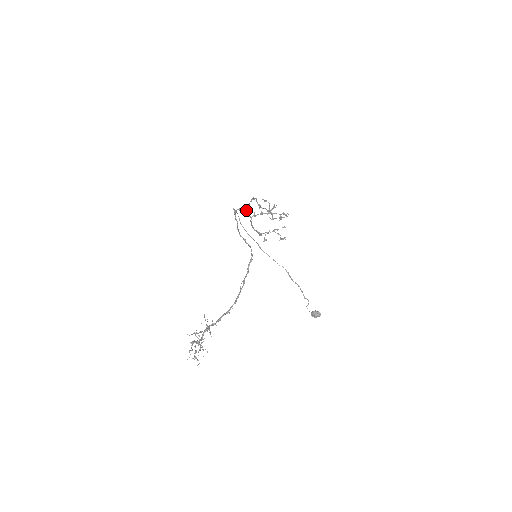
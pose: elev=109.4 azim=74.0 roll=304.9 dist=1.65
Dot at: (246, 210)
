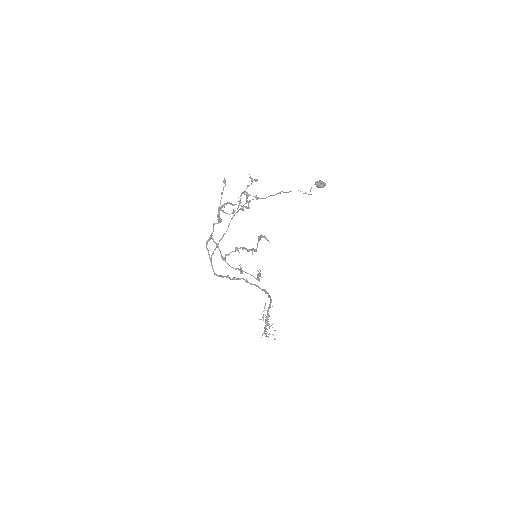
Dot at: (215, 243)
